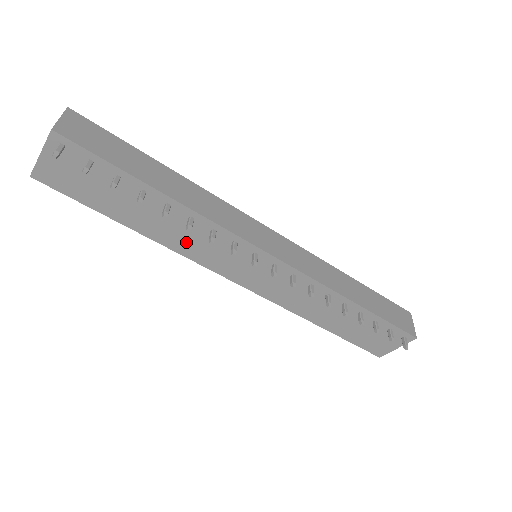
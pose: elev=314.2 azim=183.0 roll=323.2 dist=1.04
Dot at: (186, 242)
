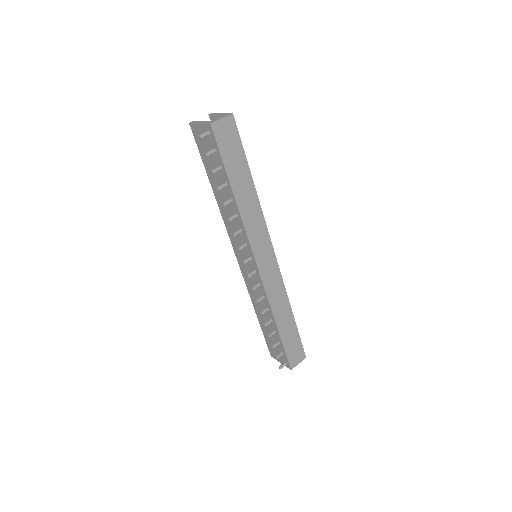
Dot at: occluded
